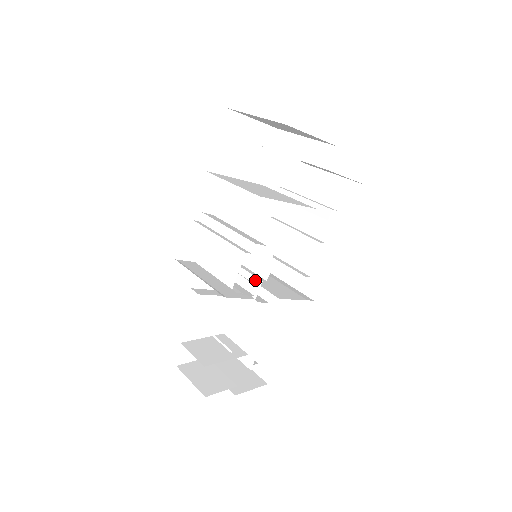
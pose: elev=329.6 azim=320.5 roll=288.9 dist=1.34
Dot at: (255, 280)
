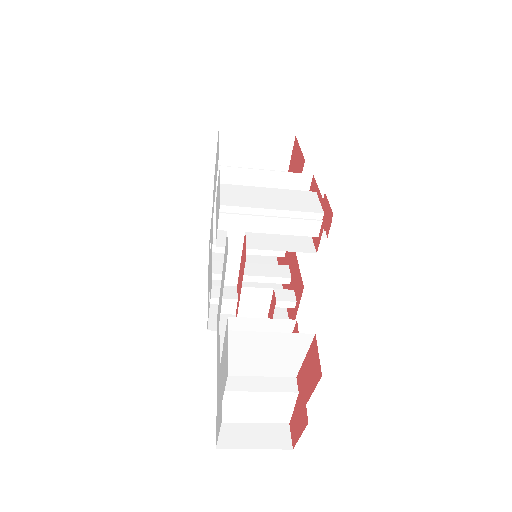
Dot at: occluded
